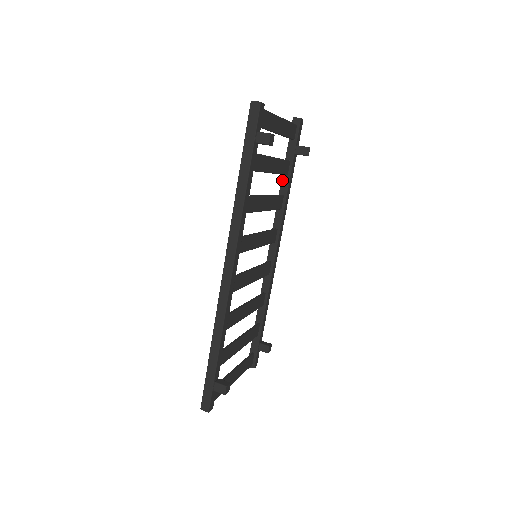
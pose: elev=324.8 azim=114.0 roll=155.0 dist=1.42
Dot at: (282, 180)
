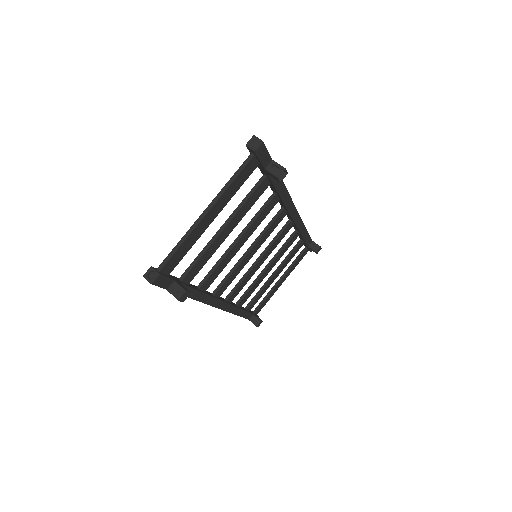
Dot at: occluded
